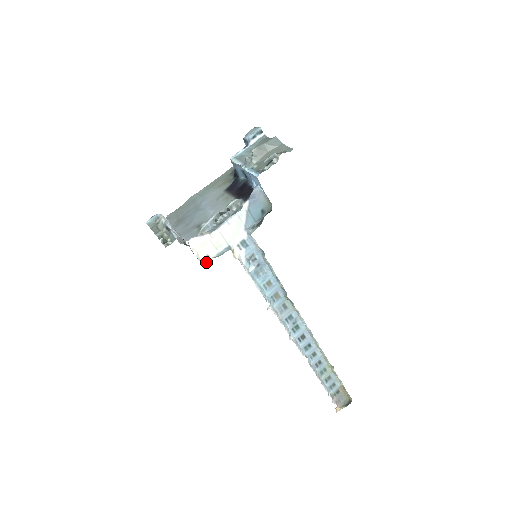
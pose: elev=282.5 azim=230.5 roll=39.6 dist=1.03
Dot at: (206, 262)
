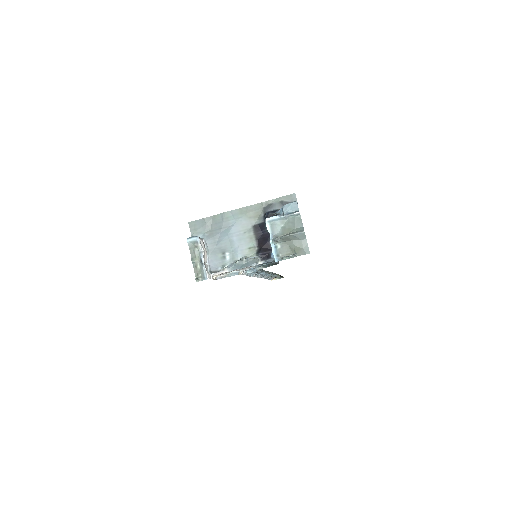
Dot at: (220, 277)
